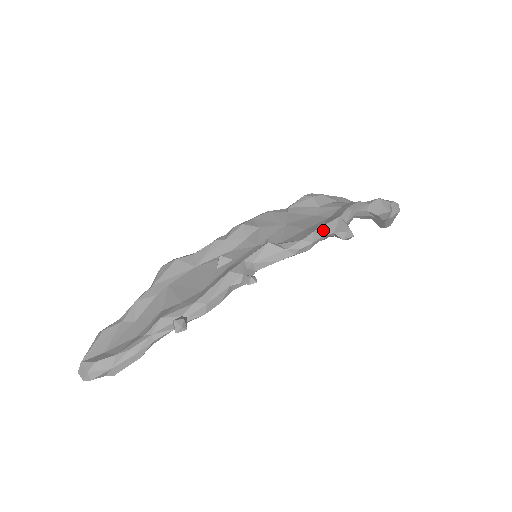
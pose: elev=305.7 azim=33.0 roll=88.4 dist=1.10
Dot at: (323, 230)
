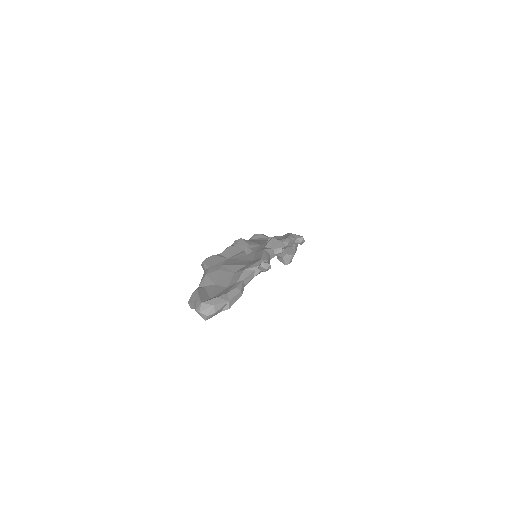
Dot at: (290, 237)
